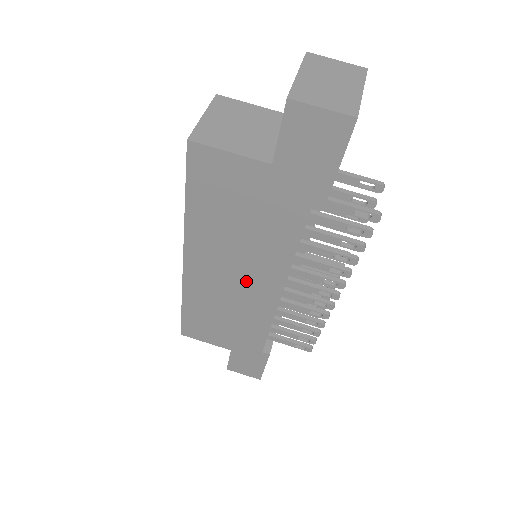
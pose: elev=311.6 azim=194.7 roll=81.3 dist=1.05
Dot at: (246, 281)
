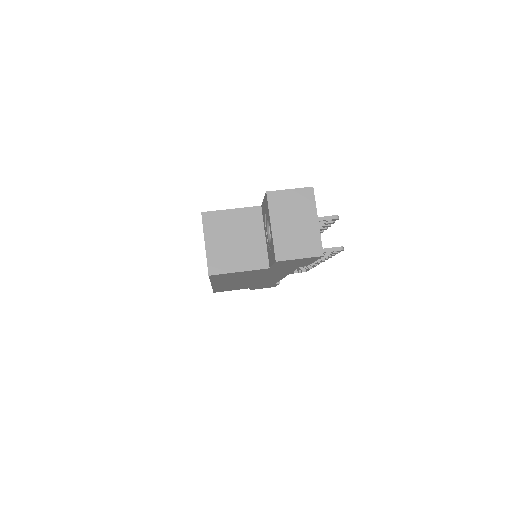
Dot at: (258, 280)
